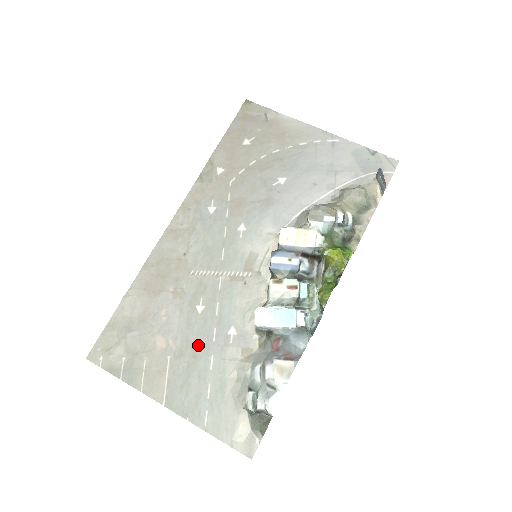
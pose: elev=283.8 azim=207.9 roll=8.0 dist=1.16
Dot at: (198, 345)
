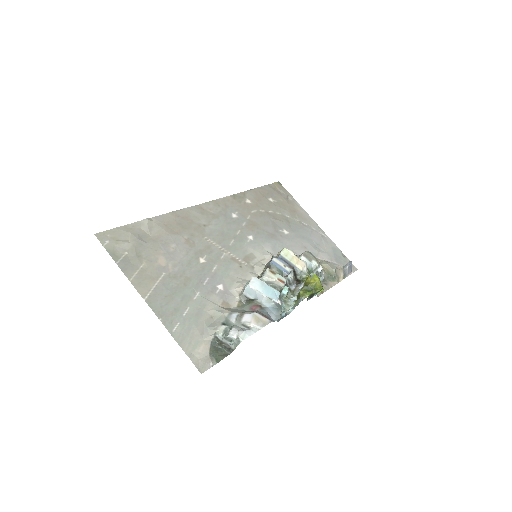
Dot at: (191, 279)
